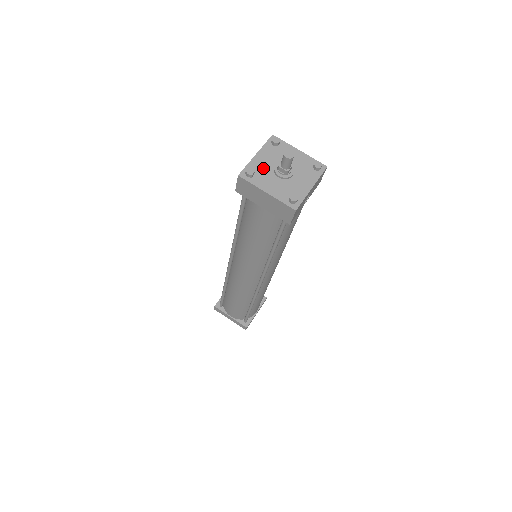
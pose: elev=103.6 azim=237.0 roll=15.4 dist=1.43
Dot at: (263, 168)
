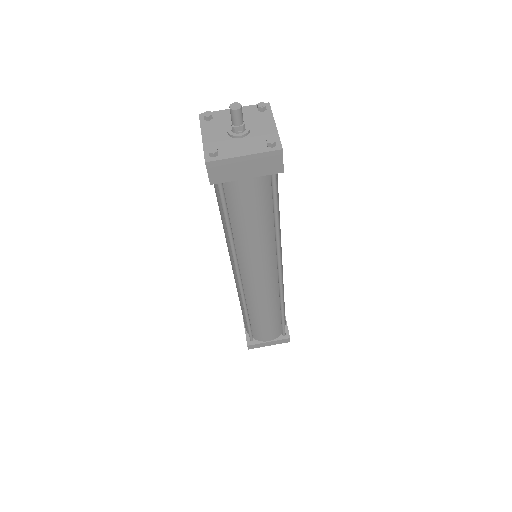
Dot at: (219, 142)
